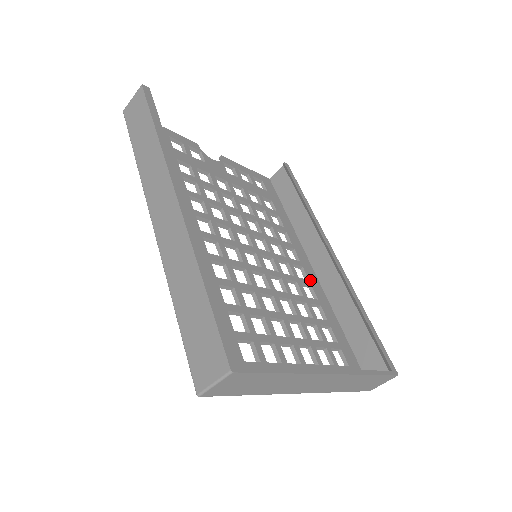
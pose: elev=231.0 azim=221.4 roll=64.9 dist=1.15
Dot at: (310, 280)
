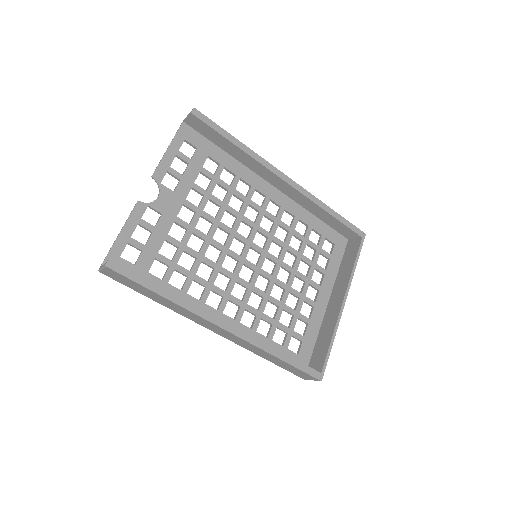
Dot at: (281, 205)
